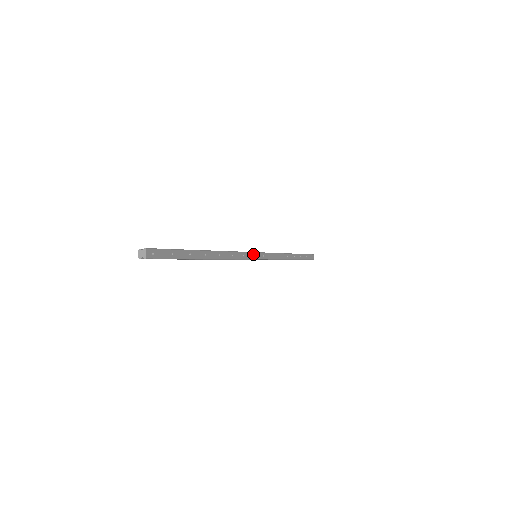
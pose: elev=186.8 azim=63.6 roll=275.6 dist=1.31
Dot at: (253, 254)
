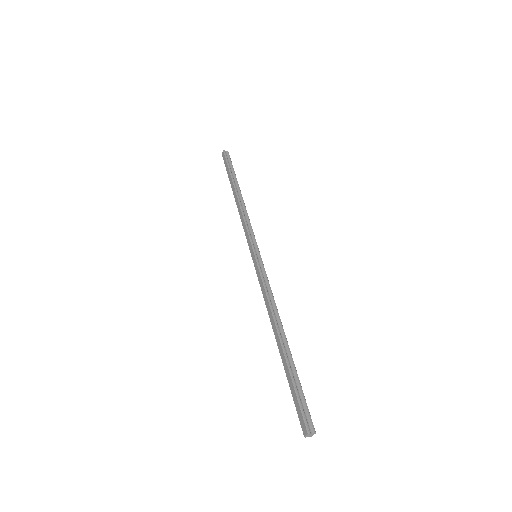
Dot at: (262, 264)
